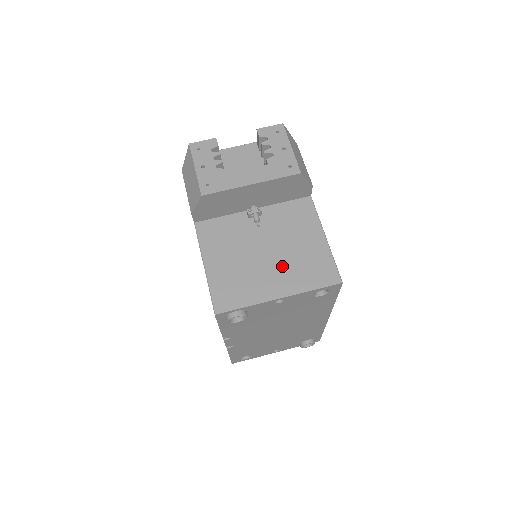
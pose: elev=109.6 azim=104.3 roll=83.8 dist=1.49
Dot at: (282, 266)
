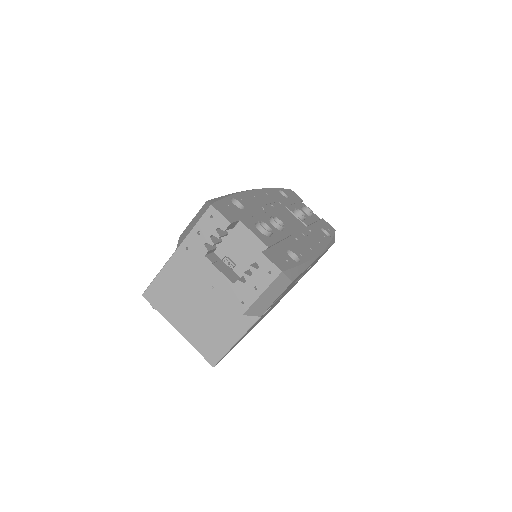
Dot at: (198, 320)
